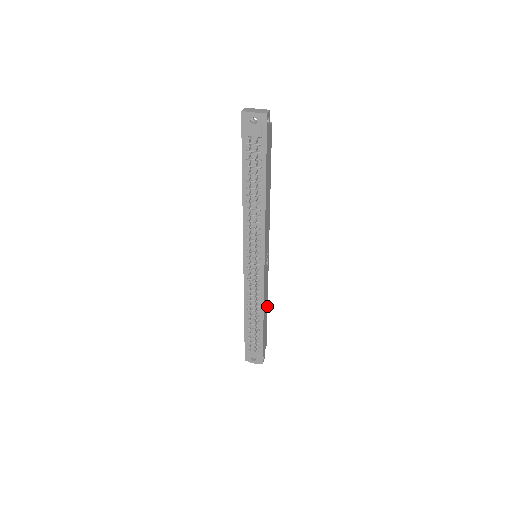
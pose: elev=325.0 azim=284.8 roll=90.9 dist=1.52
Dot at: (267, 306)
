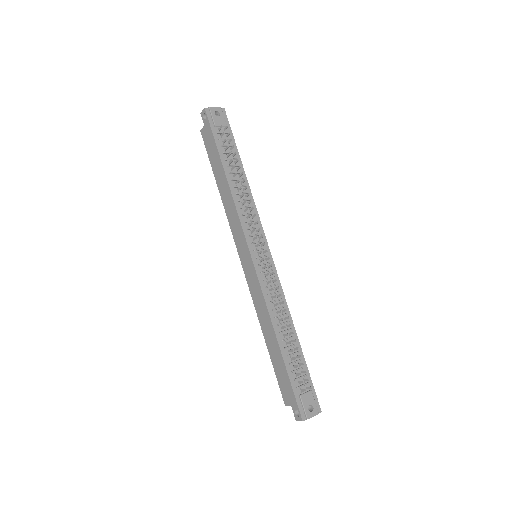
Dot at: occluded
